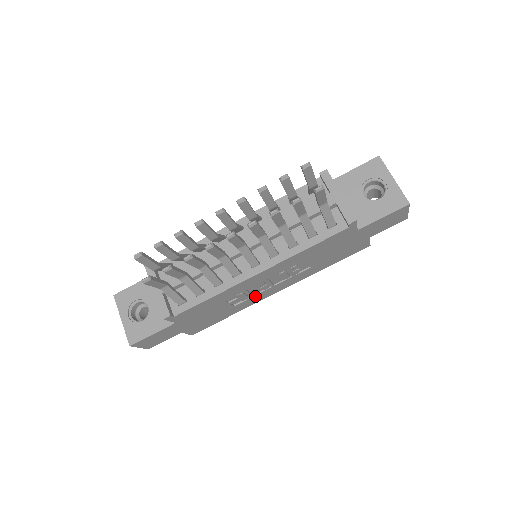
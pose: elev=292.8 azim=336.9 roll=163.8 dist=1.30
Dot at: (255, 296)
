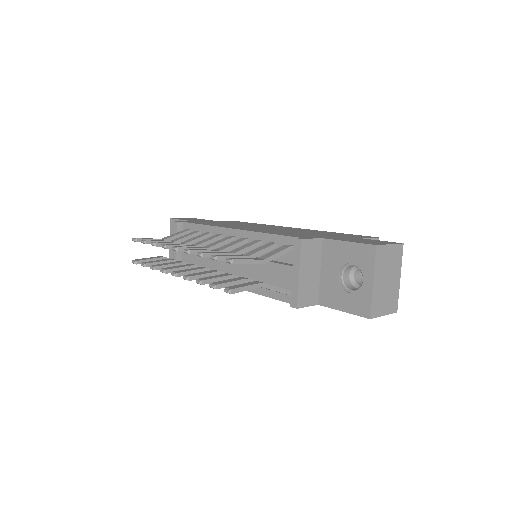
Dot at: occluded
